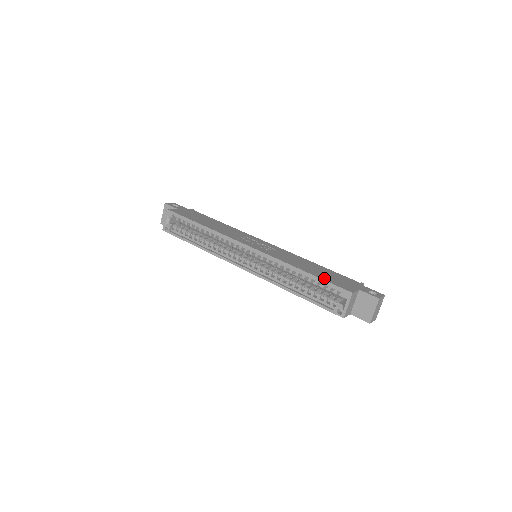
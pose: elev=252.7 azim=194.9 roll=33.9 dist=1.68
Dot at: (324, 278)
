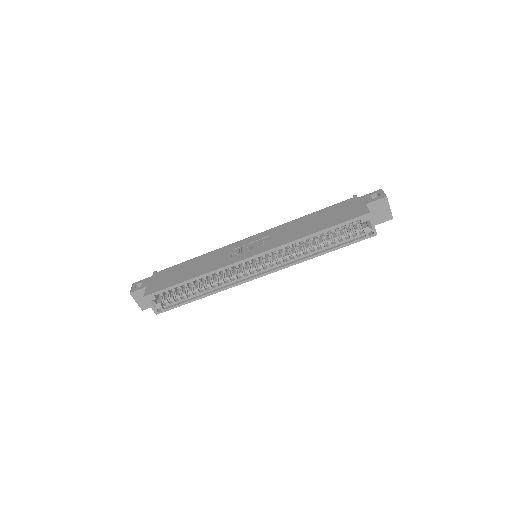
Dot at: (336, 222)
